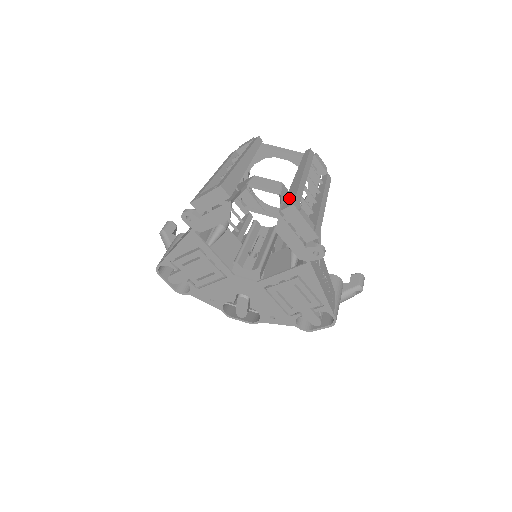
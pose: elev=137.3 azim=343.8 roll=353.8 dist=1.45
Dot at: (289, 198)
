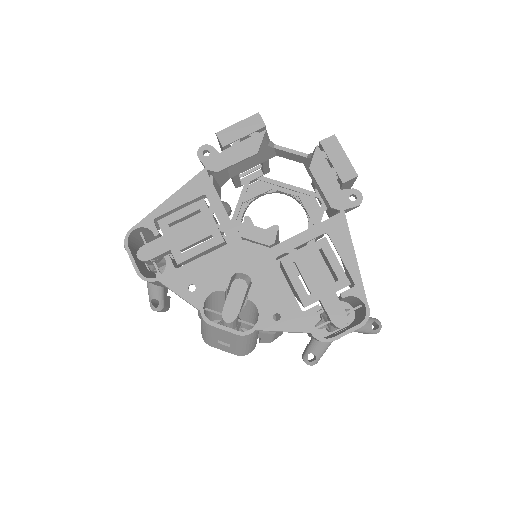
Dot at: occluded
